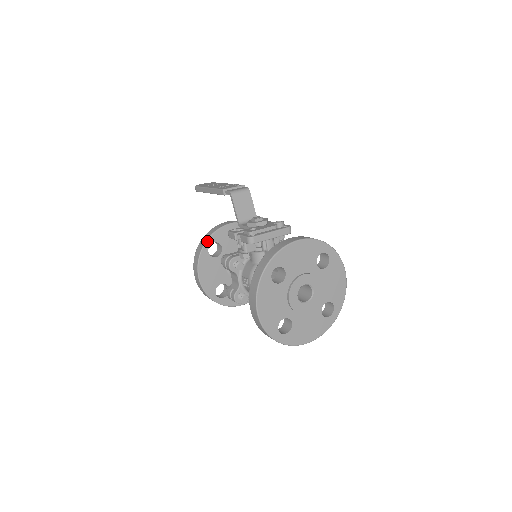
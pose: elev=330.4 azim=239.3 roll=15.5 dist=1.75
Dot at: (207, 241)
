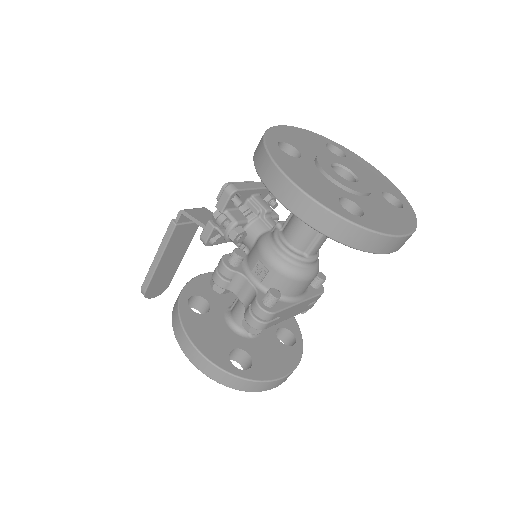
Dot at: (181, 295)
